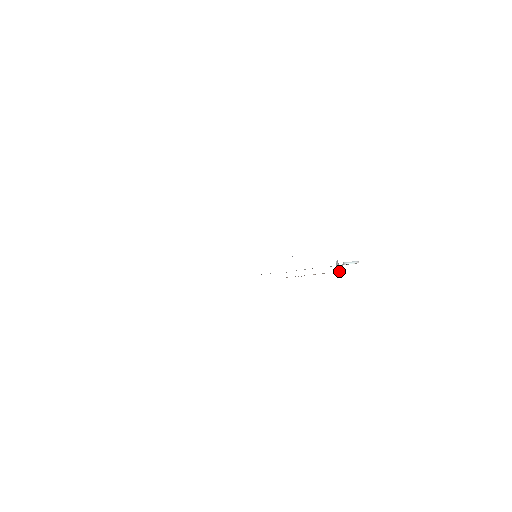
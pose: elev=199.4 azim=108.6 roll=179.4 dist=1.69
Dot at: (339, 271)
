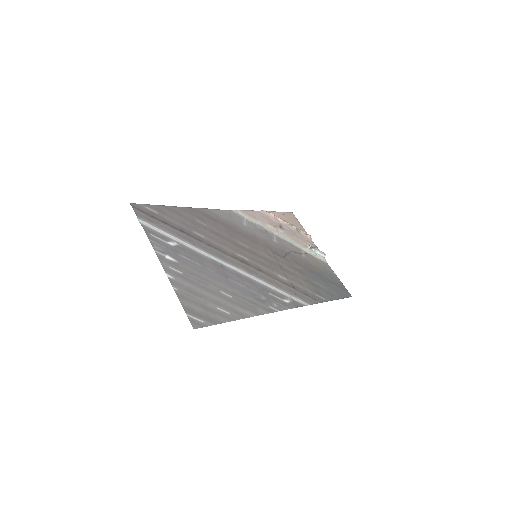
Dot at: (307, 236)
